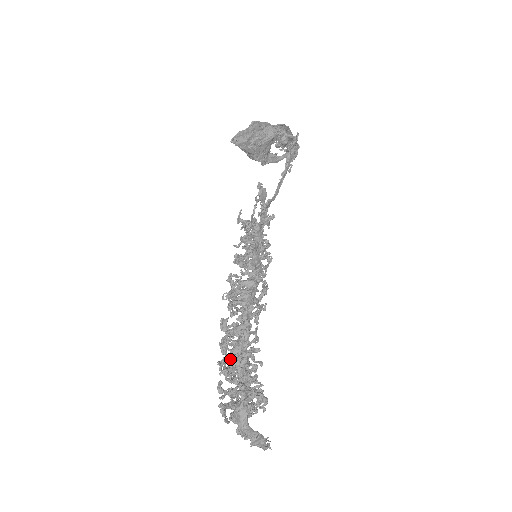
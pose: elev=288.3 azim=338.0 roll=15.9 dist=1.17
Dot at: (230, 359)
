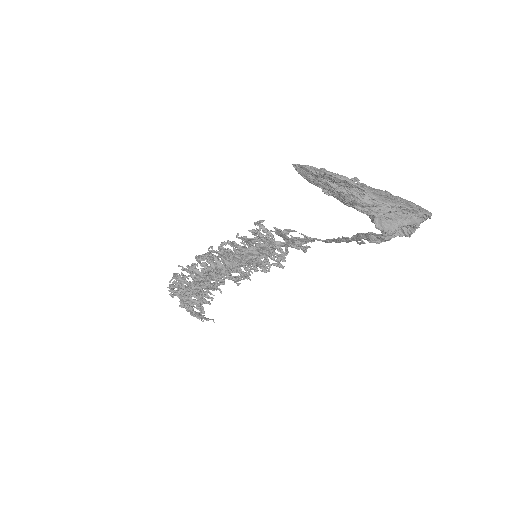
Dot at: (186, 277)
